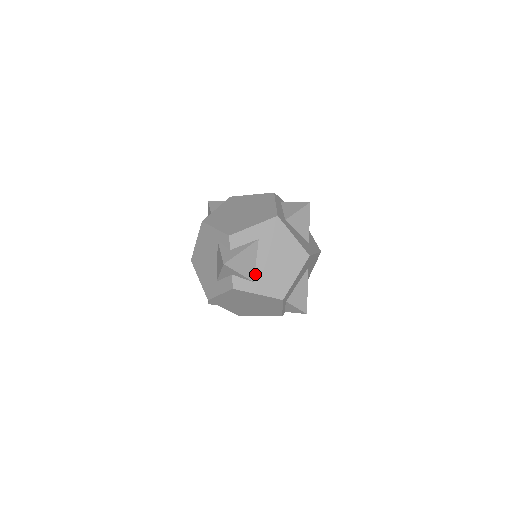
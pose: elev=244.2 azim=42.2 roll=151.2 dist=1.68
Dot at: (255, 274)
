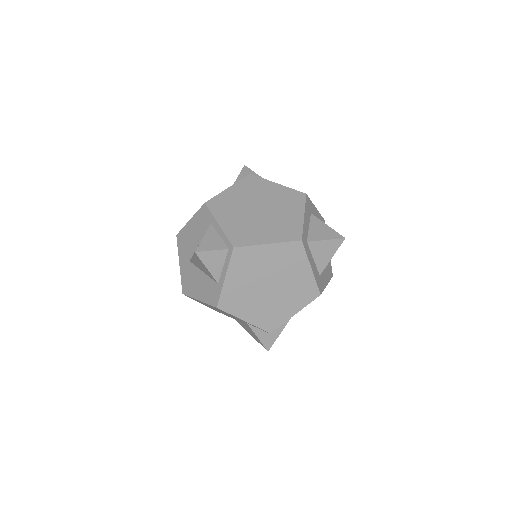
Dot at: occluded
